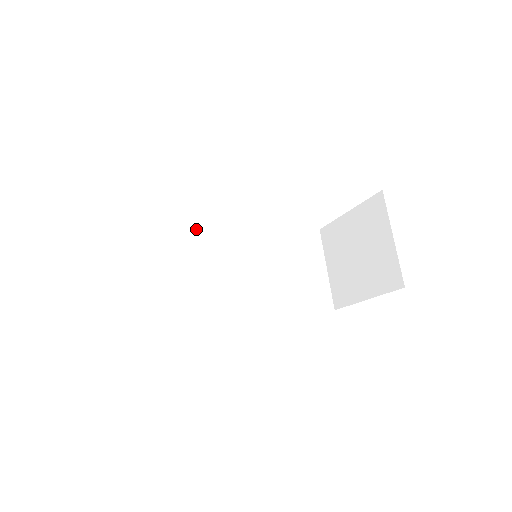
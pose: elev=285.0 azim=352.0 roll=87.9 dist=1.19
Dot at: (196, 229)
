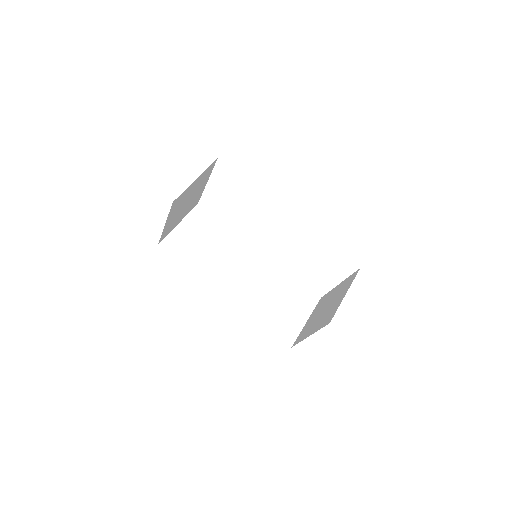
Dot at: (240, 237)
